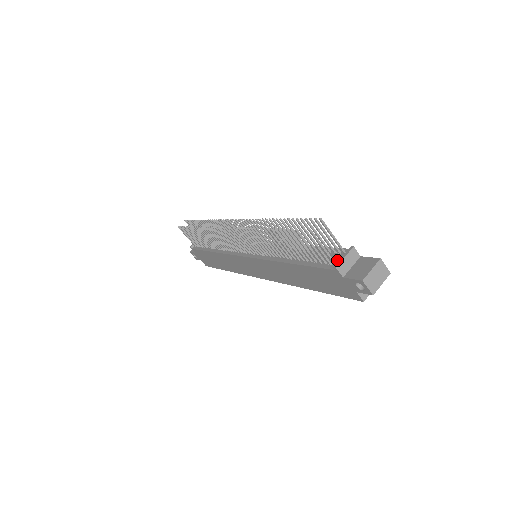
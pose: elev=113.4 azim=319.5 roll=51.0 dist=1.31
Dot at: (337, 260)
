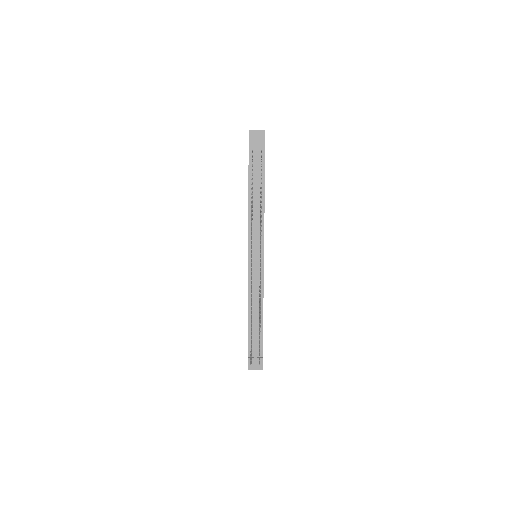
Dot at: (254, 354)
